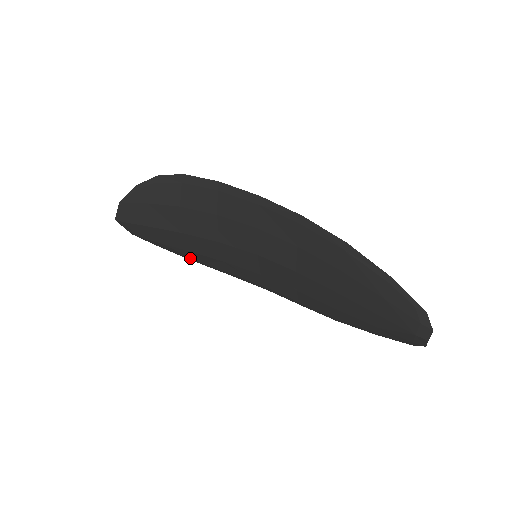
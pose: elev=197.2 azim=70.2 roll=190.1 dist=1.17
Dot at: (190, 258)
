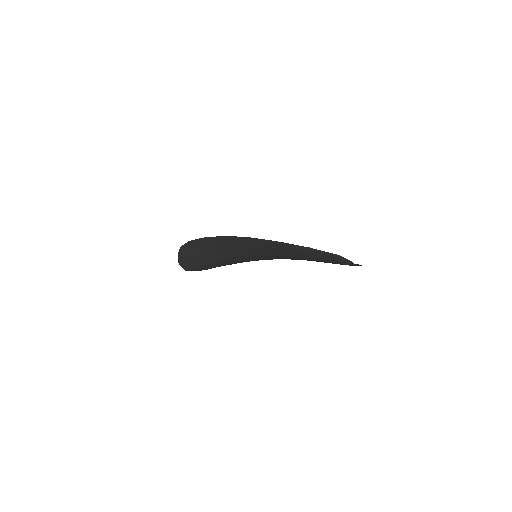
Dot at: occluded
